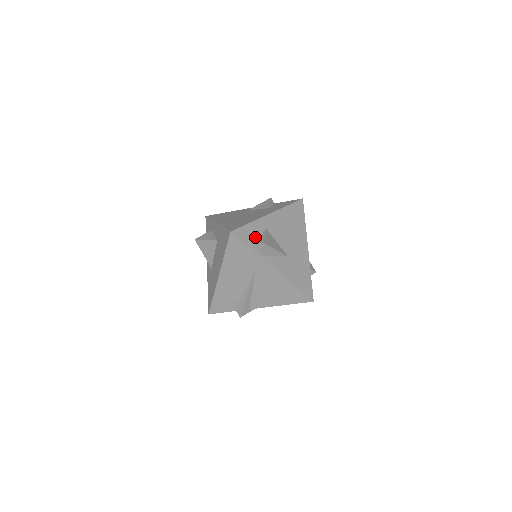
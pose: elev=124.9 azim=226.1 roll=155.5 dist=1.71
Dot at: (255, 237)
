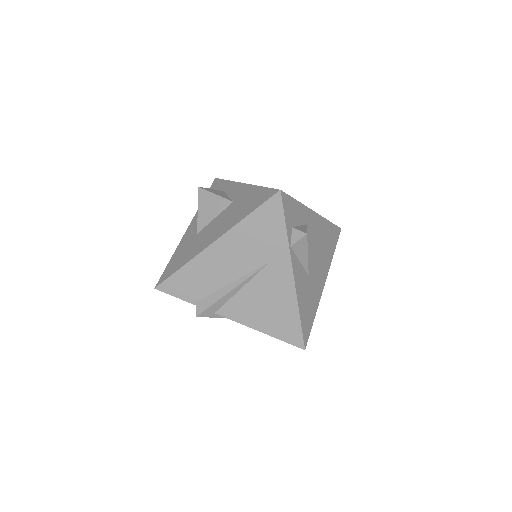
Dot at: (295, 221)
